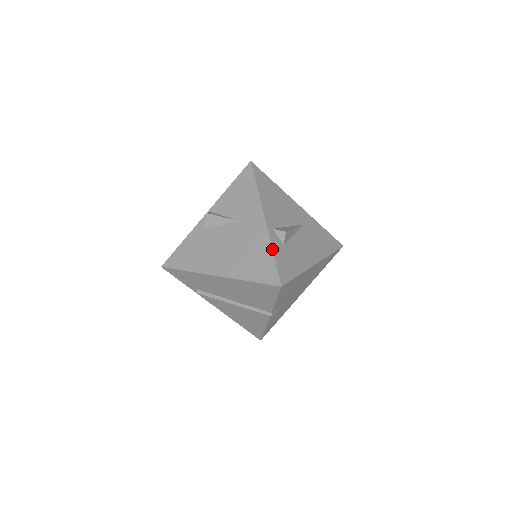
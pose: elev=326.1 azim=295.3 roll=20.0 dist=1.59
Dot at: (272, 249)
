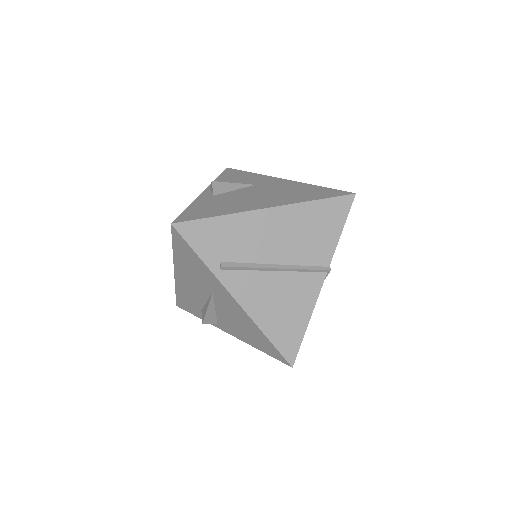
Dot at: (315, 185)
